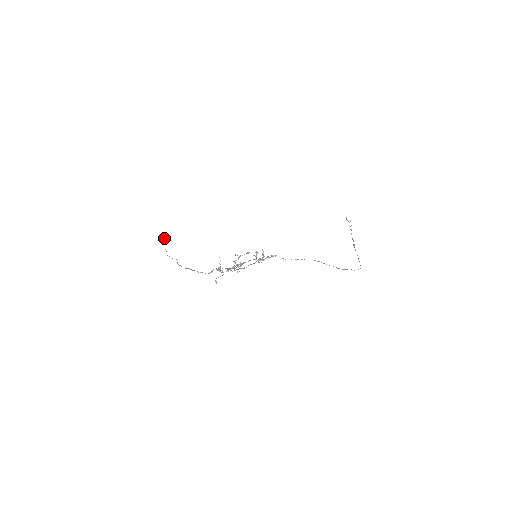
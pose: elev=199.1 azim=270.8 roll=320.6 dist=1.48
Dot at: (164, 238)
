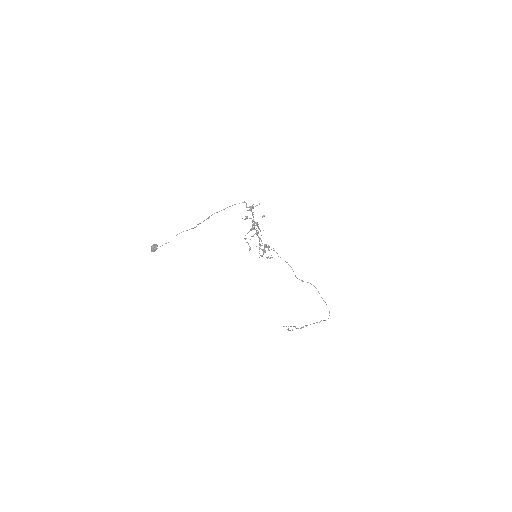
Dot at: (157, 245)
